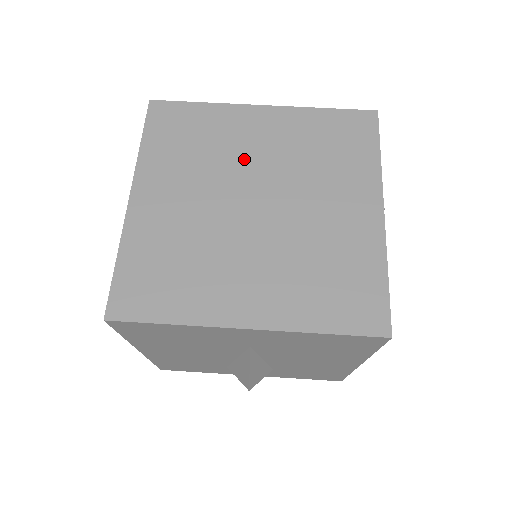
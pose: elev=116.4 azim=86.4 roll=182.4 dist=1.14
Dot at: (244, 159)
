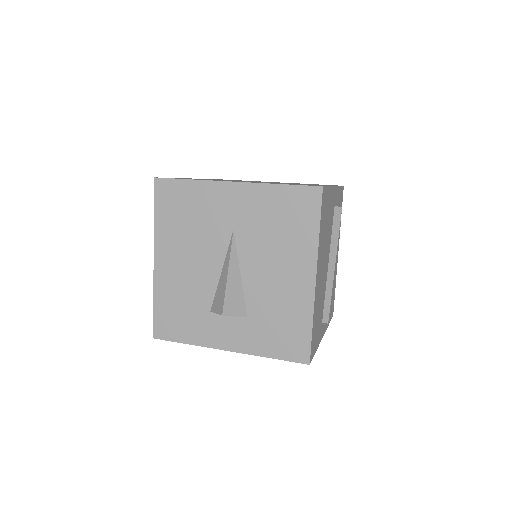
Dot at: occluded
